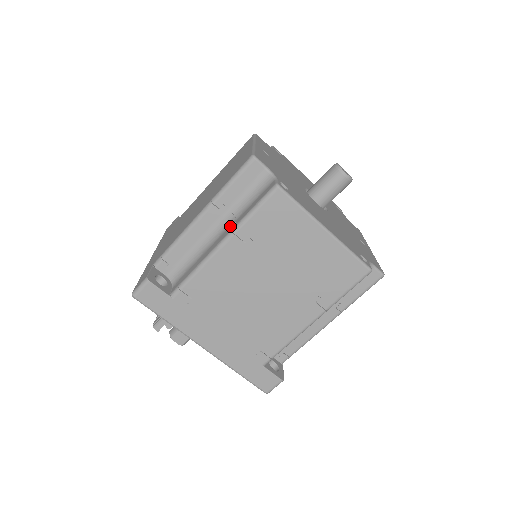
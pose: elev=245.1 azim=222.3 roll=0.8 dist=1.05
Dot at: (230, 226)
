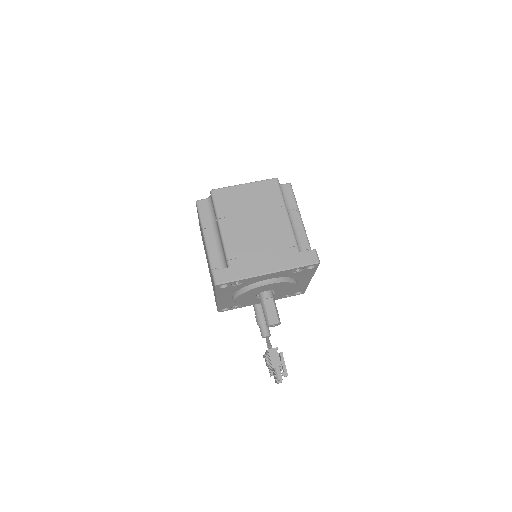
Dot at: (217, 224)
